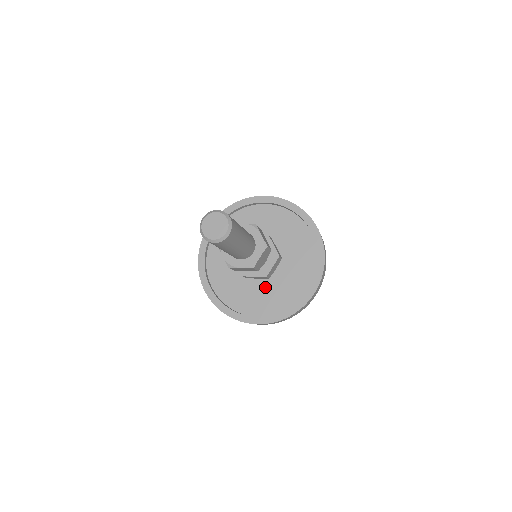
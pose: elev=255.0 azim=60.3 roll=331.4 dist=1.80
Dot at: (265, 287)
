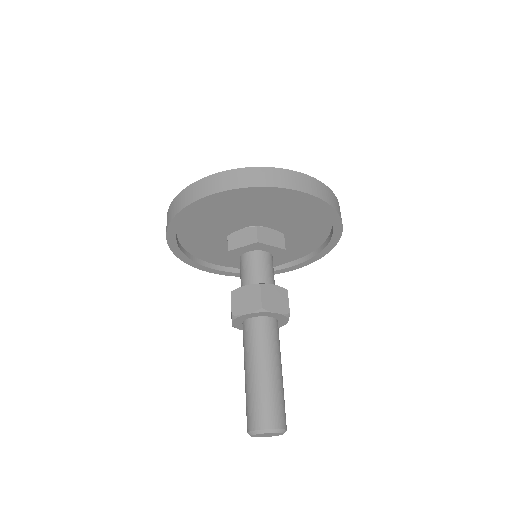
Dot at: occluded
